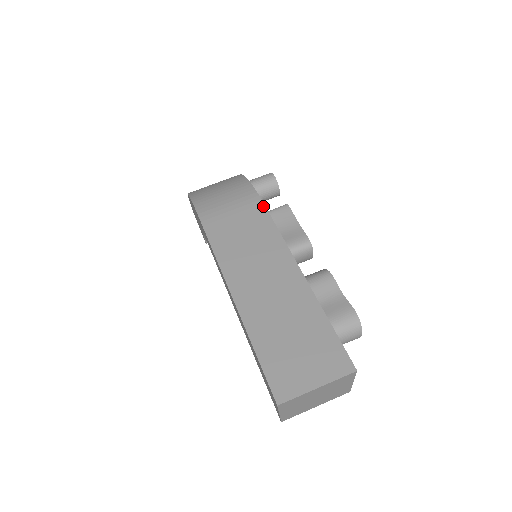
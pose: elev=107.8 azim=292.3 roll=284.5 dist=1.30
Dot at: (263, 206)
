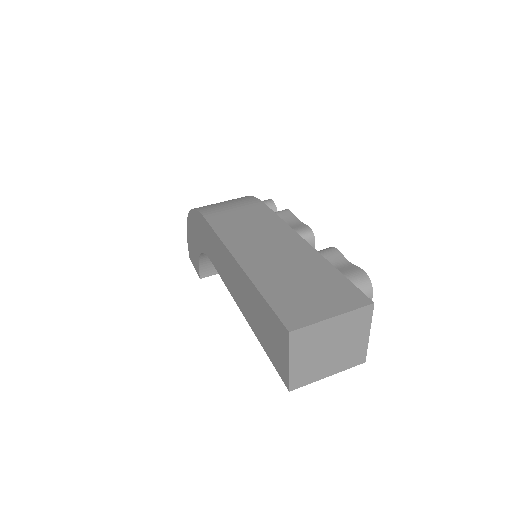
Dot at: (264, 205)
